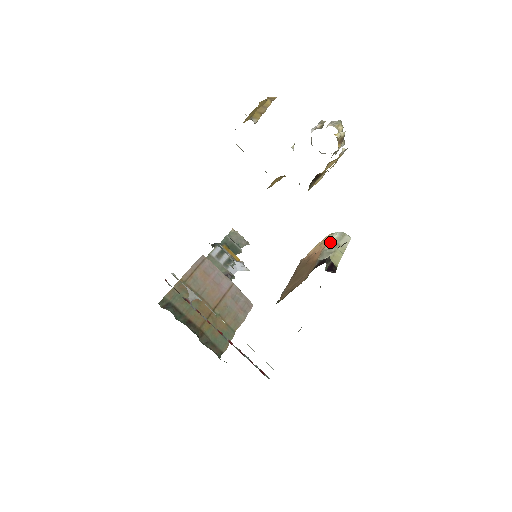
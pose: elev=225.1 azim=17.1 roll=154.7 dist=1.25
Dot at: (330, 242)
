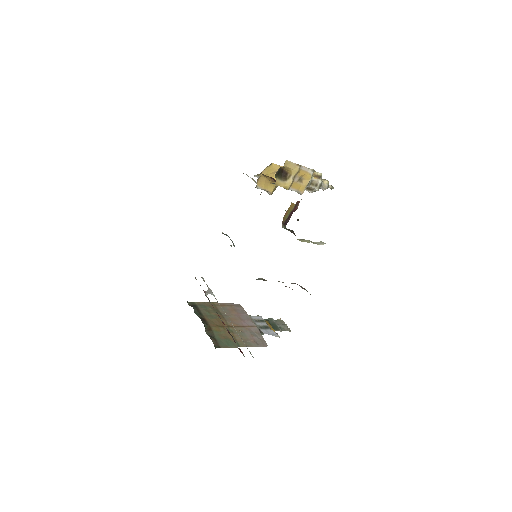
Dot at: occluded
